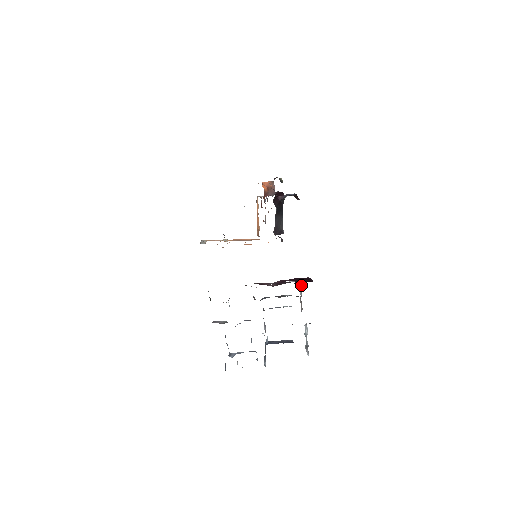
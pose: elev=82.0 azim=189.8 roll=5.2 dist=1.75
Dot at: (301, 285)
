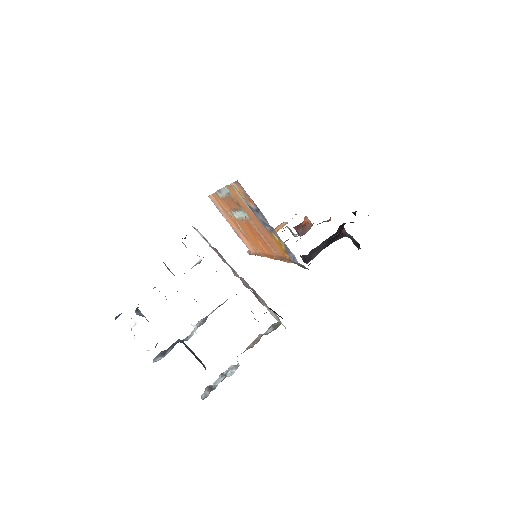
Dot at: (278, 324)
